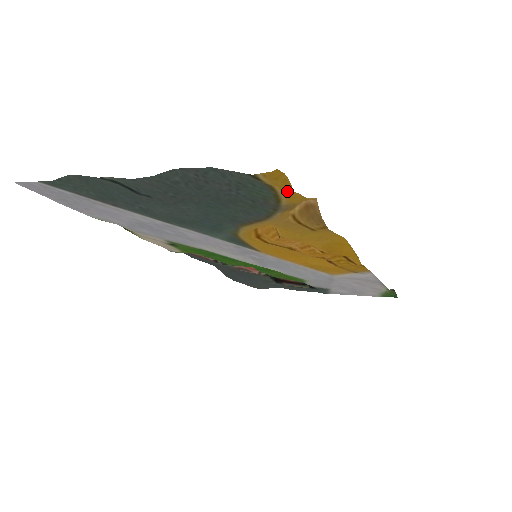
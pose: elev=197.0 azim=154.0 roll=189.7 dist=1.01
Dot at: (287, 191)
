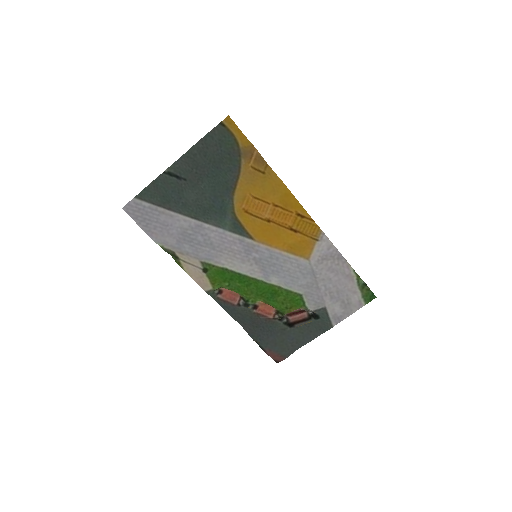
Dot at: (238, 131)
